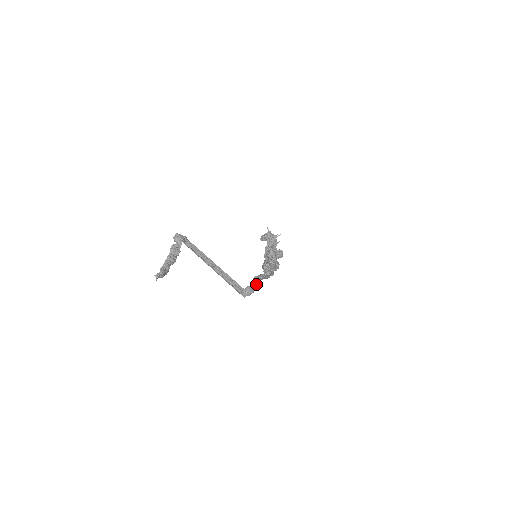
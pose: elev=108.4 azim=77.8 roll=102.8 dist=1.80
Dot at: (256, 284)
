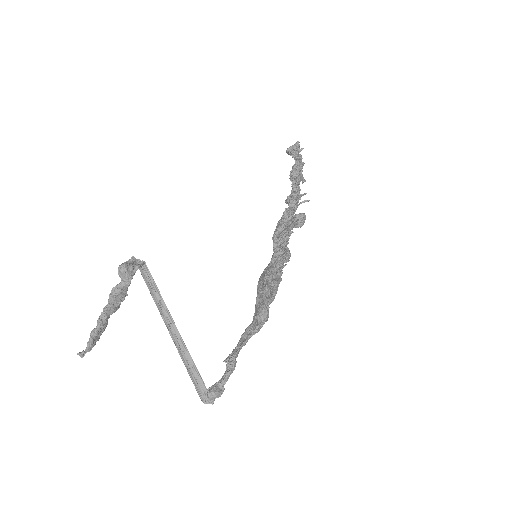
Dot at: (228, 377)
